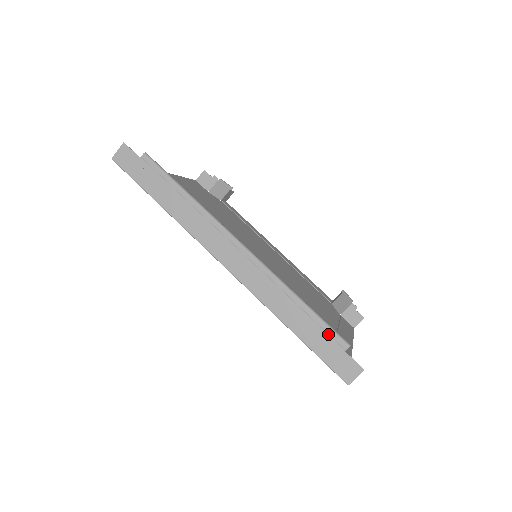
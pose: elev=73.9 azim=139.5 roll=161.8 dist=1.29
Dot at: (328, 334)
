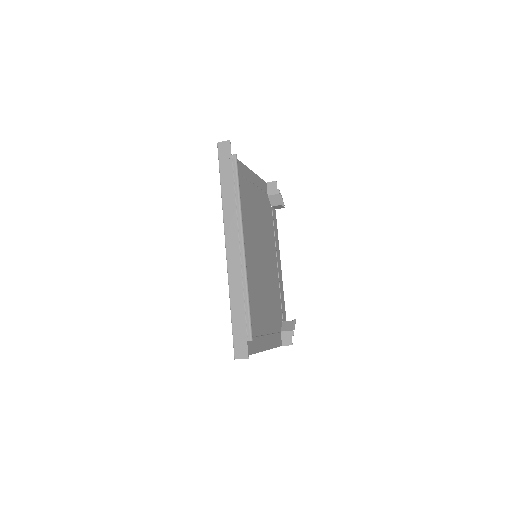
Dot at: (246, 325)
